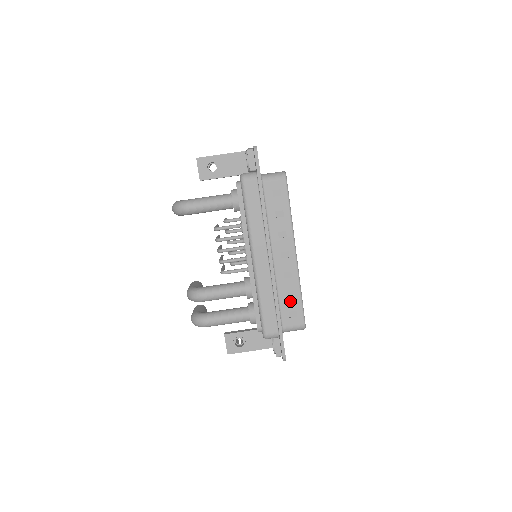
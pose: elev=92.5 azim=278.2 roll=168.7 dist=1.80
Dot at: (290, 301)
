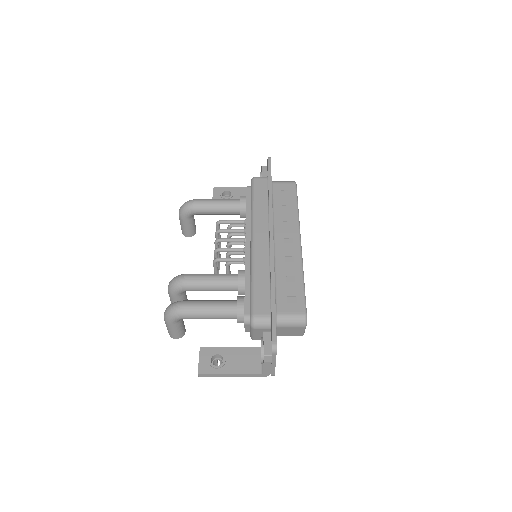
Dot at: (289, 285)
